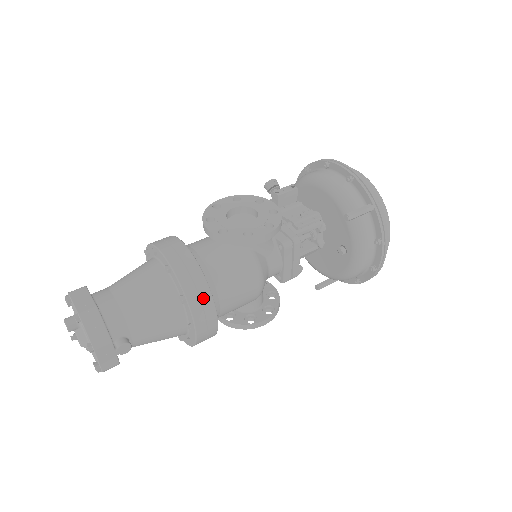
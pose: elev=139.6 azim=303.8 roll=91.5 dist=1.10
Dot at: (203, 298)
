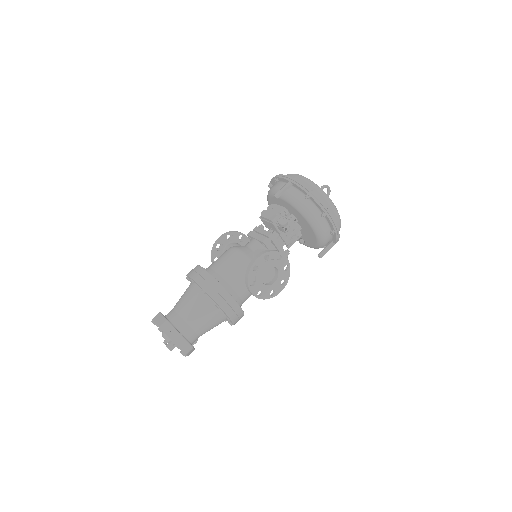
Dot at: occluded
